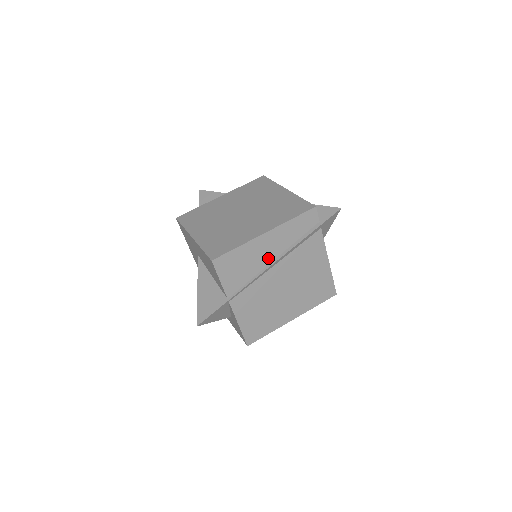
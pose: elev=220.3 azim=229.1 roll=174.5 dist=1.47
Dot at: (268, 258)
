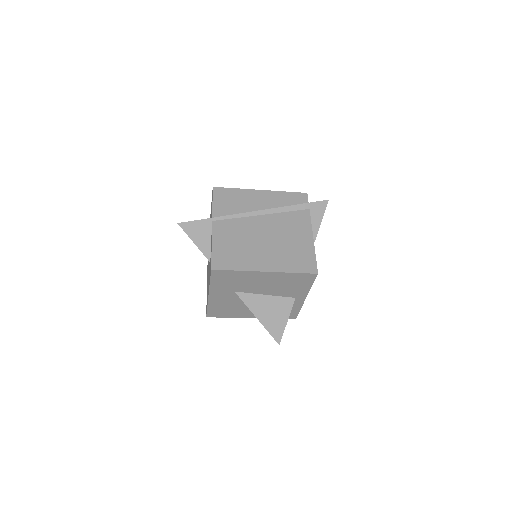
Dot at: (257, 208)
